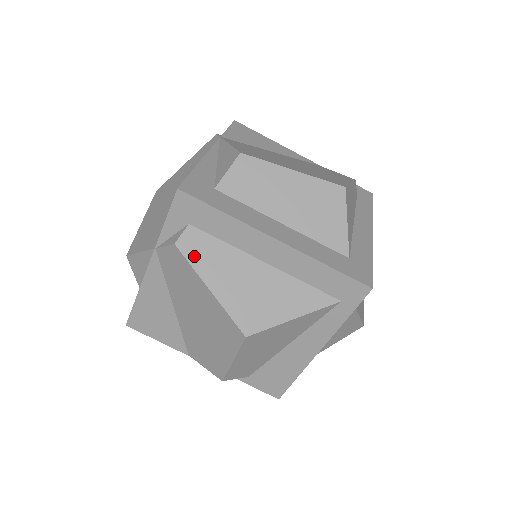
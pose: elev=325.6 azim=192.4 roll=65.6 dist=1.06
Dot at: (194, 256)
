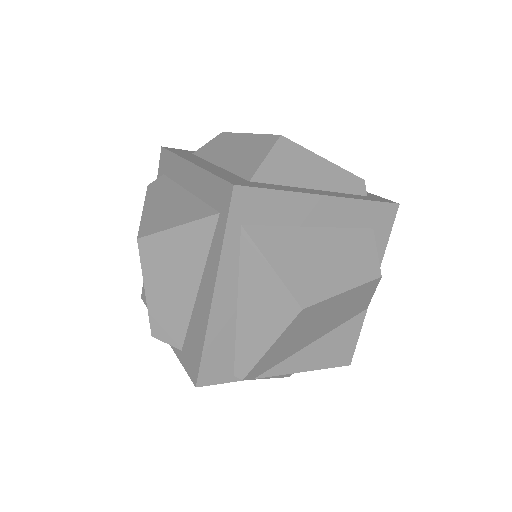
Dot at: (151, 191)
